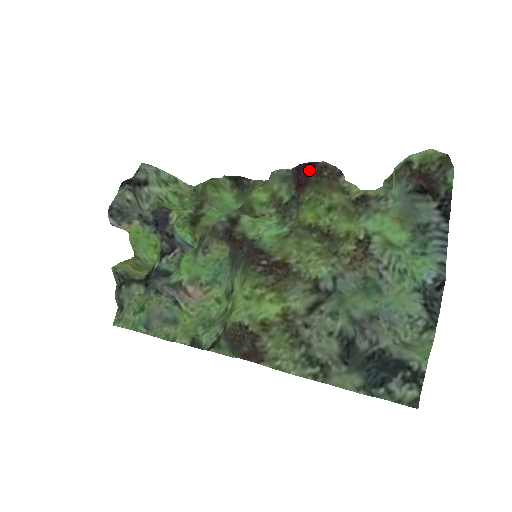
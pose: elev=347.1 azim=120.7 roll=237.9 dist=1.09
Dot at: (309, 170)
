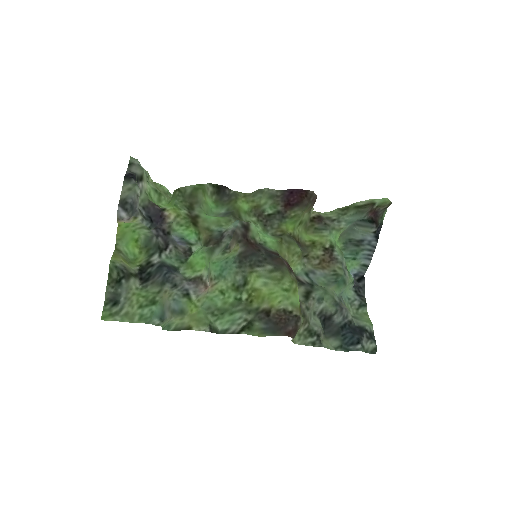
Dot at: (304, 196)
